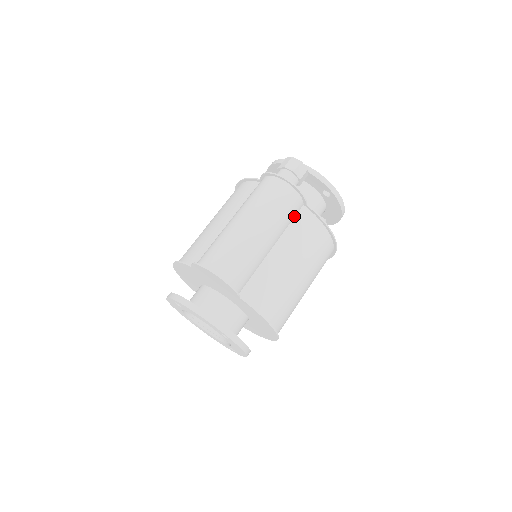
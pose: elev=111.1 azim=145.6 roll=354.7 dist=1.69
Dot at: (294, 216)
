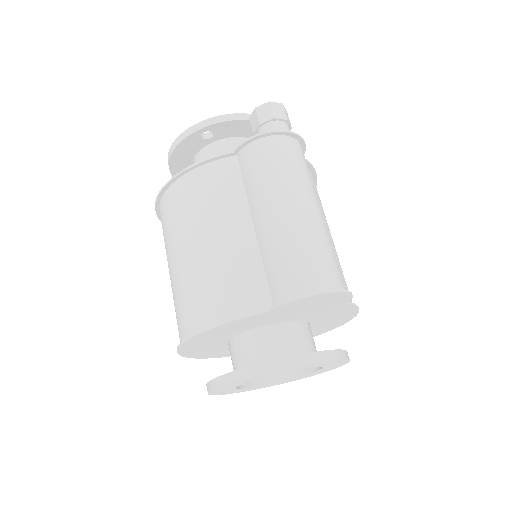
Dot at: occluded
